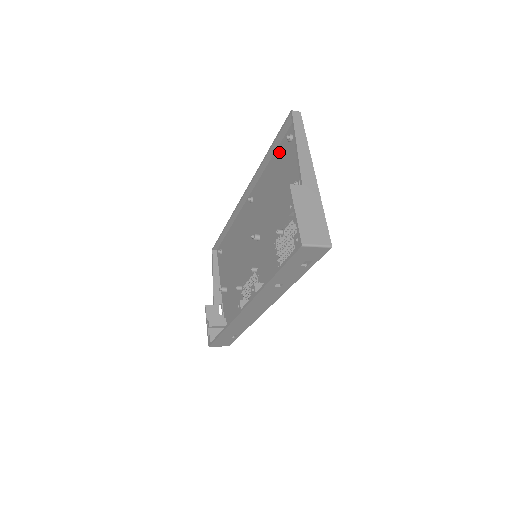
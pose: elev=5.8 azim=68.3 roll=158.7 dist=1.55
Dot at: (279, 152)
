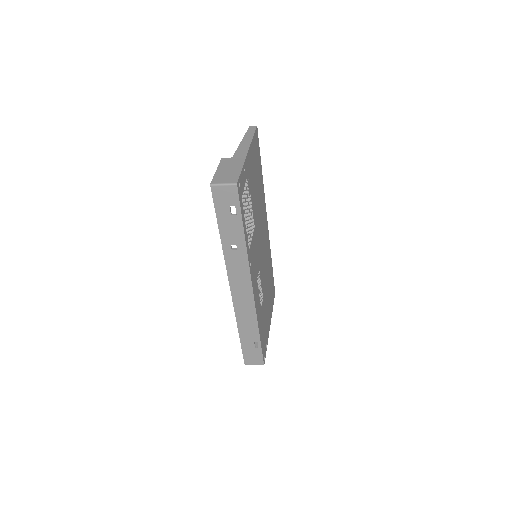
Dot at: occluded
